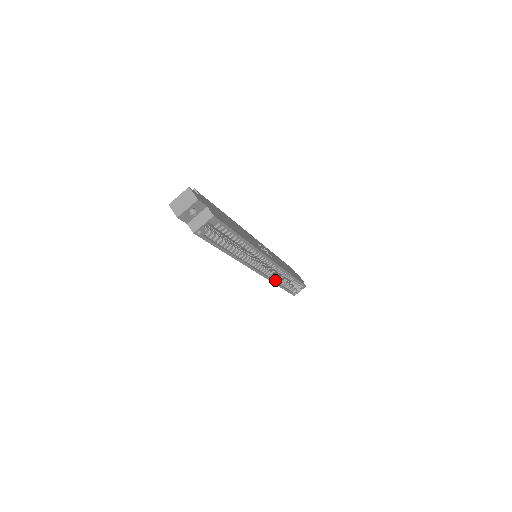
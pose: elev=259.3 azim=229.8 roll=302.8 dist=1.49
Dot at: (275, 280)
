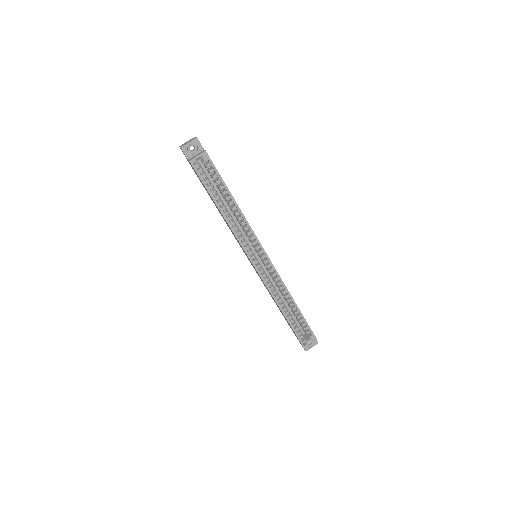
Dot at: (276, 298)
